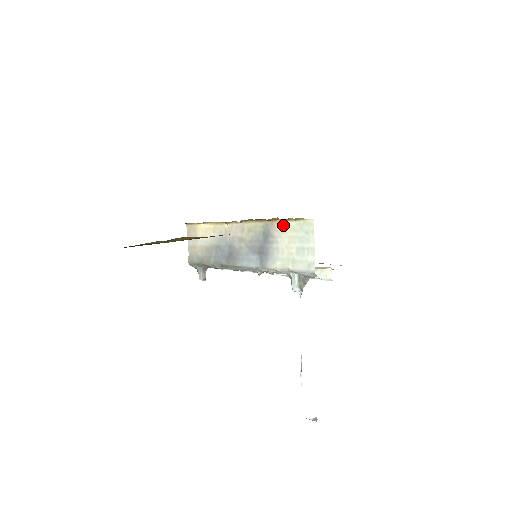
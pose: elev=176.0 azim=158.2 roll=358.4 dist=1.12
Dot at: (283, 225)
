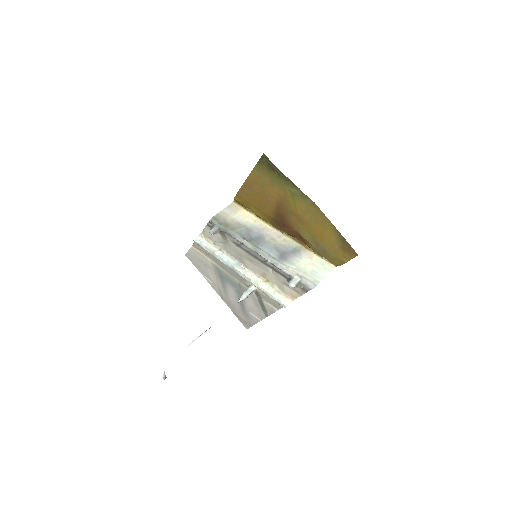
Dot at: (313, 255)
